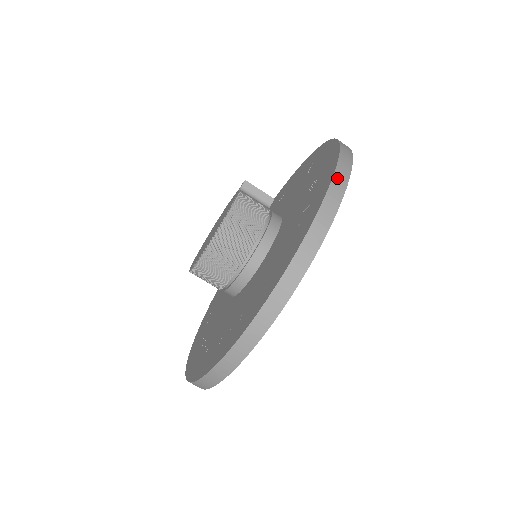
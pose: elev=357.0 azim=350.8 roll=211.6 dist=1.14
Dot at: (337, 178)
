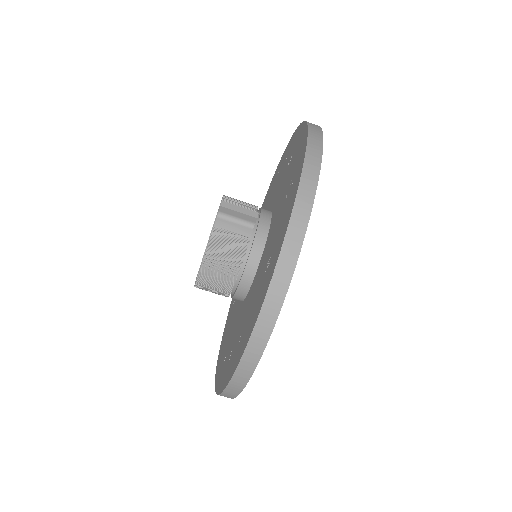
Dot at: (262, 319)
